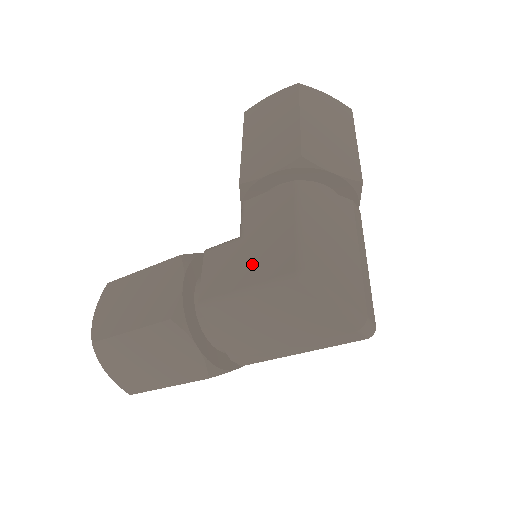
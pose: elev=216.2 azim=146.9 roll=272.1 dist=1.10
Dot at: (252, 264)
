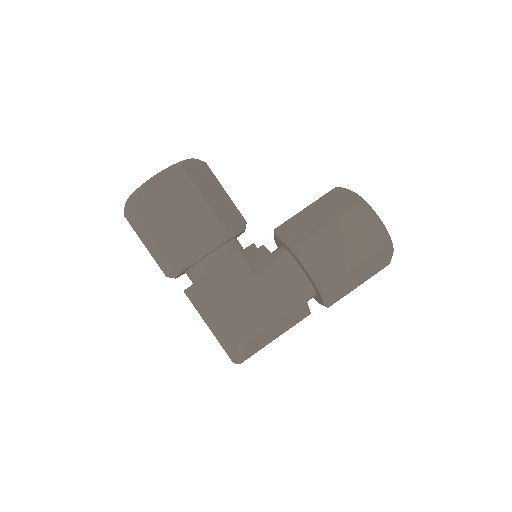
Dot at: (239, 304)
